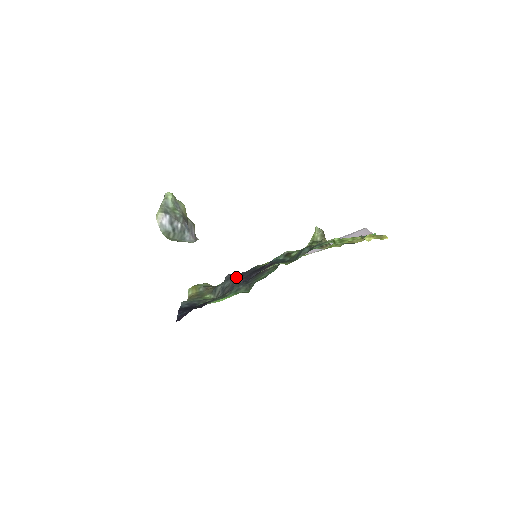
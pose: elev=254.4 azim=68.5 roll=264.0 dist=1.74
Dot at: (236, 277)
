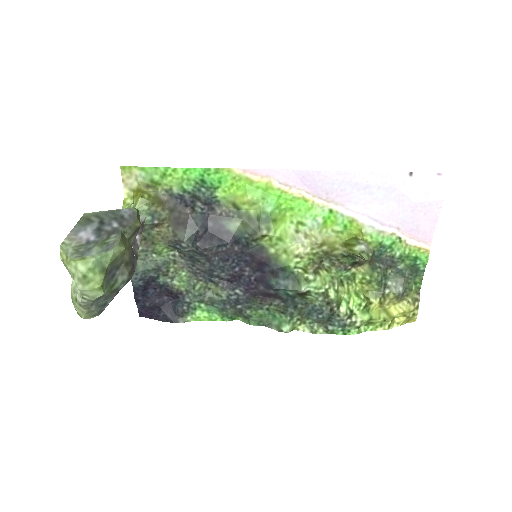
Dot at: (216, 260)
